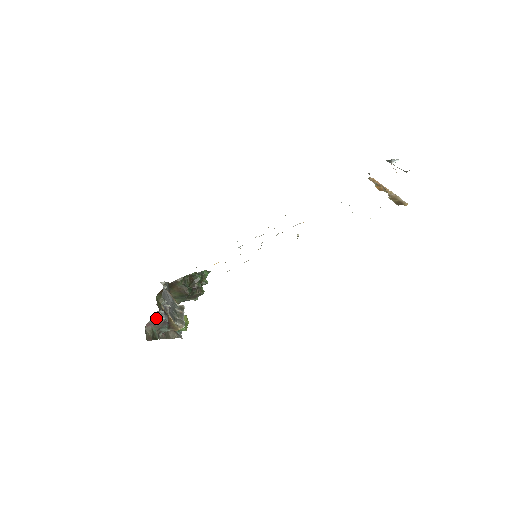
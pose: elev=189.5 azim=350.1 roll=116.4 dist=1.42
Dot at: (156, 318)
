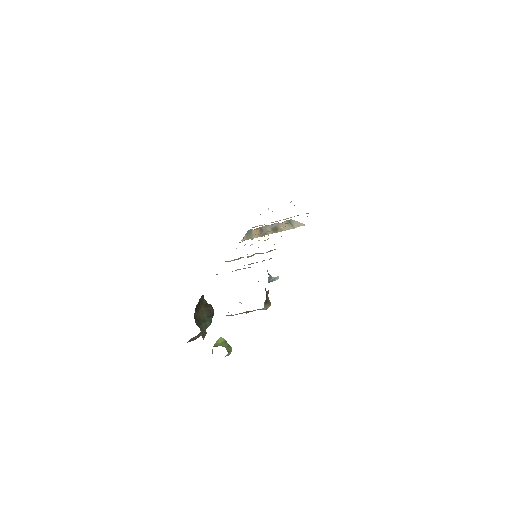
Dot at: (268, 279)
